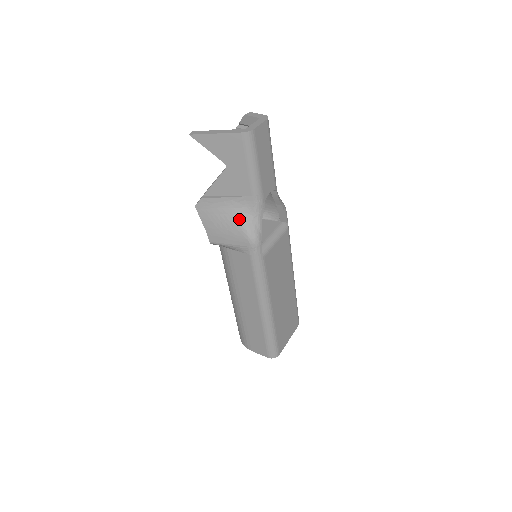
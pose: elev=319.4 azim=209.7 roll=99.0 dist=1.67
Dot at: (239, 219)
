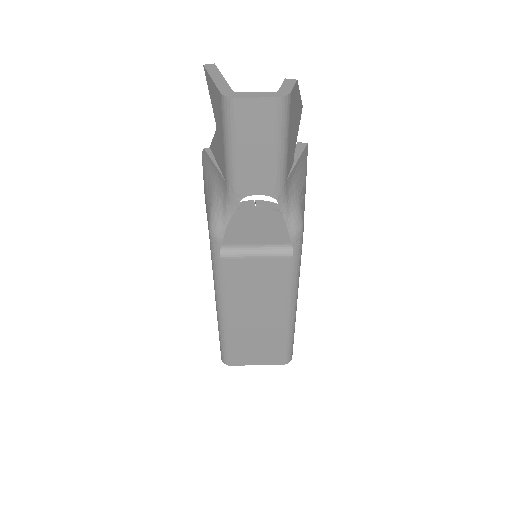
Dot at: (213, 197)
